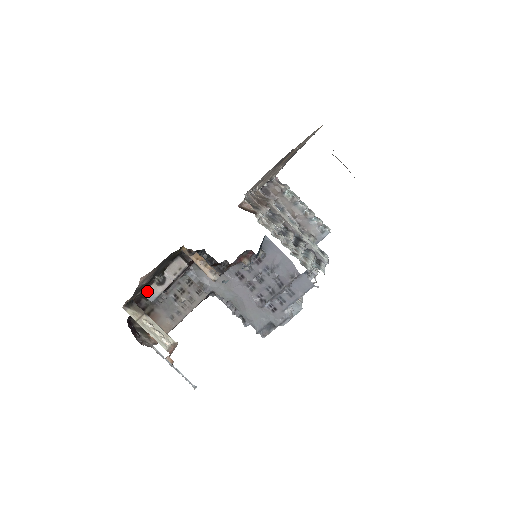
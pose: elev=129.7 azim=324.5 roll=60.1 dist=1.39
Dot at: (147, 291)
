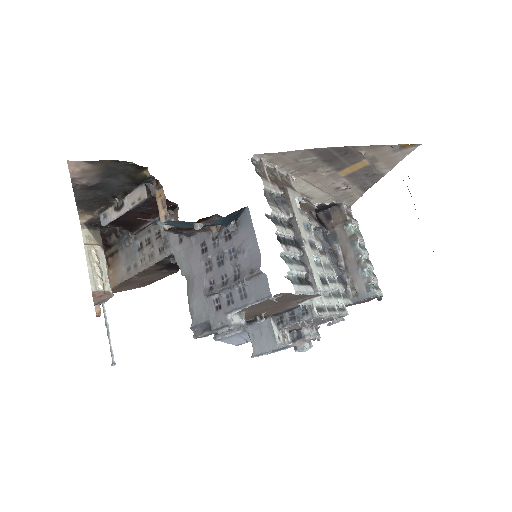
Dot at: (104, 213)
